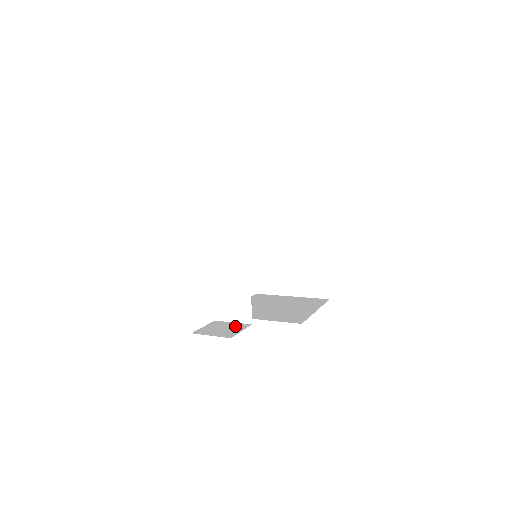
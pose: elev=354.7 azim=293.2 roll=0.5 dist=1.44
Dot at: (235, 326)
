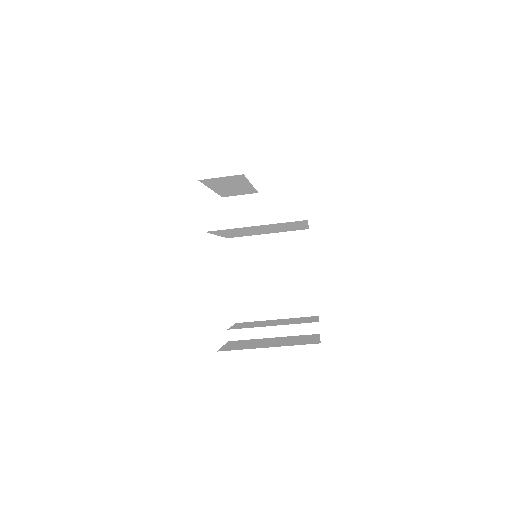
Dot at: occluded
